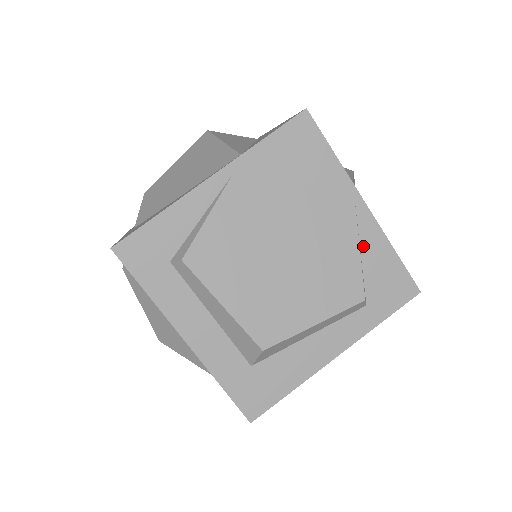
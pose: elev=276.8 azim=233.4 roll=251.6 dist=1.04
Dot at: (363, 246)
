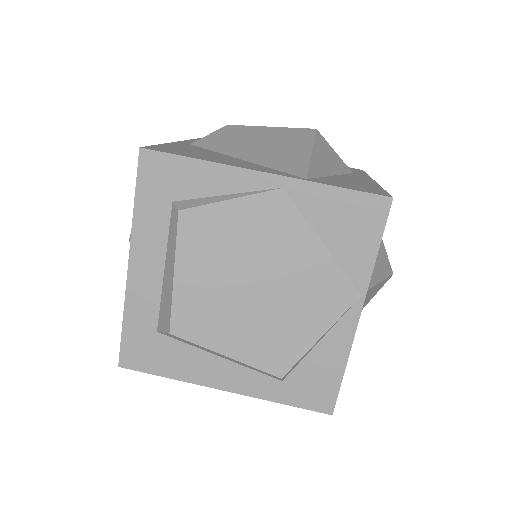
Dot at: (325, 340)
